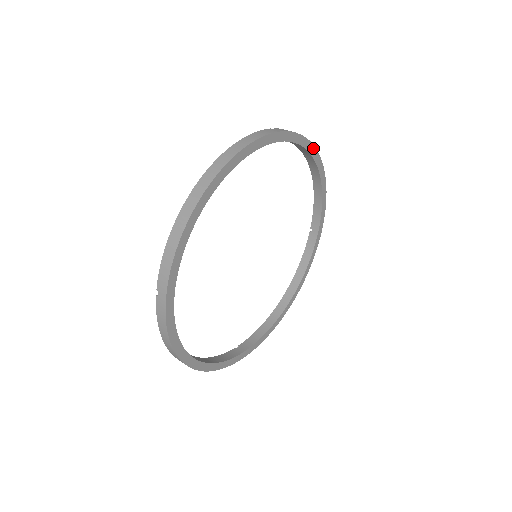
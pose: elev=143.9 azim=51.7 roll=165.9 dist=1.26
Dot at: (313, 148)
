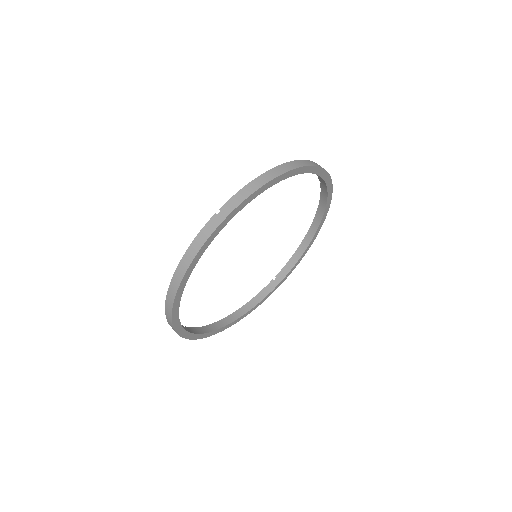
Dot at: (276, 178)
